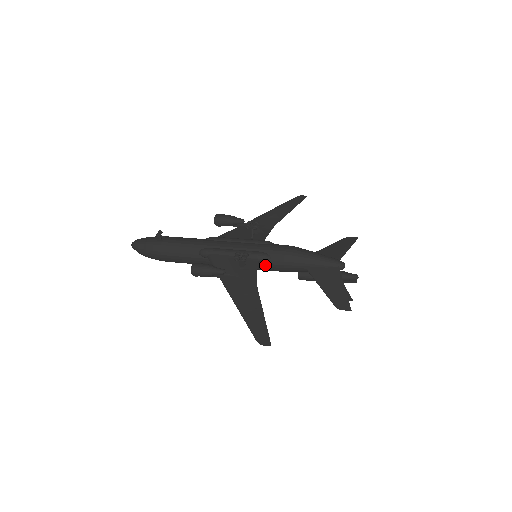
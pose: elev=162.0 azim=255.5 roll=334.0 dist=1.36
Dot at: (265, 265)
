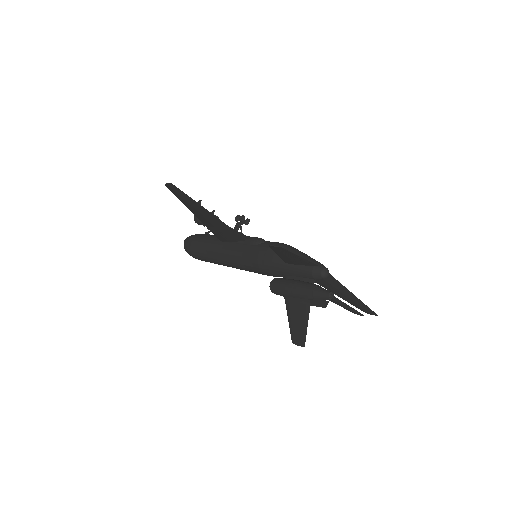
Dot at: (254, 248)
